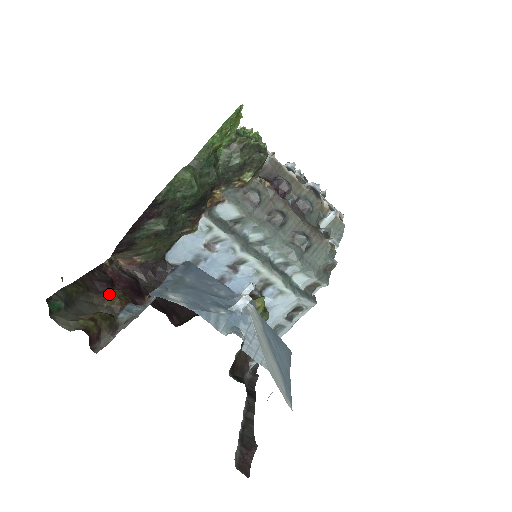
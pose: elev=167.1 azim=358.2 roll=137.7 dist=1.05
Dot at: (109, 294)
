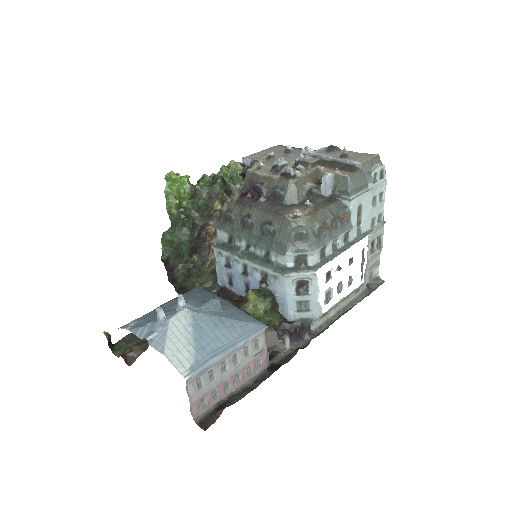
Dot at: occluded
